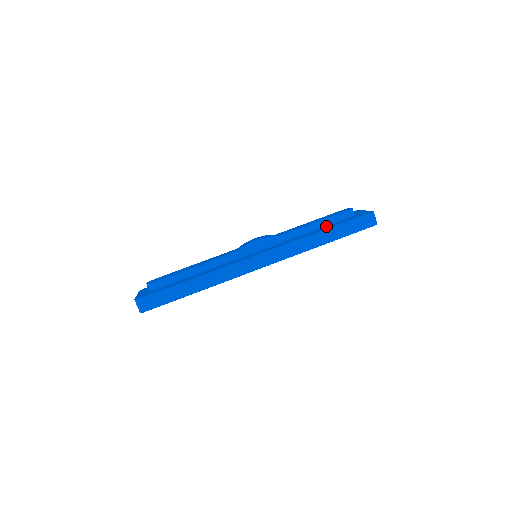
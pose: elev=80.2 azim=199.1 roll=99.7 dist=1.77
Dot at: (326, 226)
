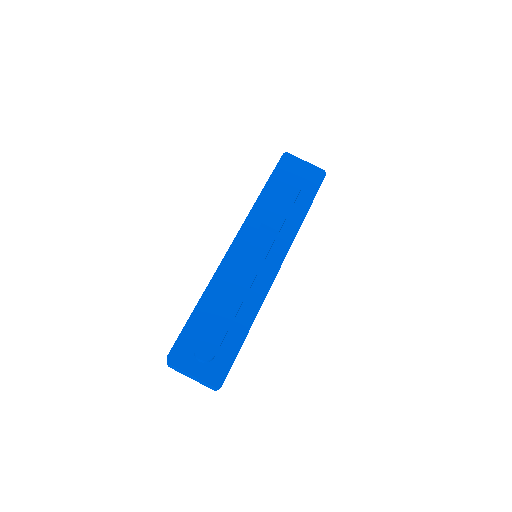
Dot at: (298, 199)
